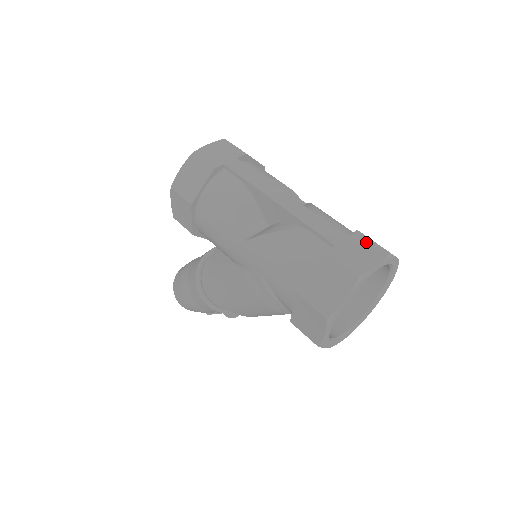
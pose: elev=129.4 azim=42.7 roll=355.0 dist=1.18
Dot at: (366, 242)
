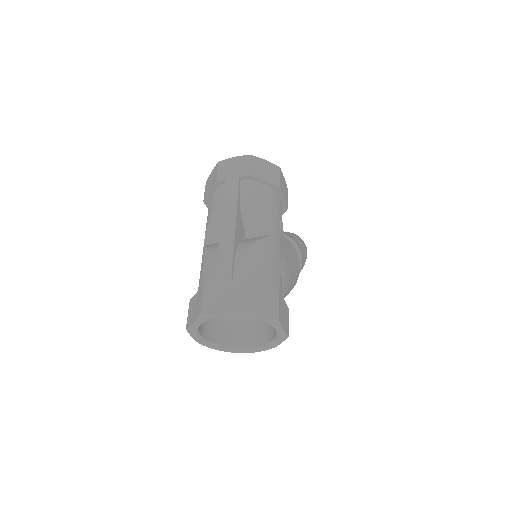
Dot at: (236, 292)
